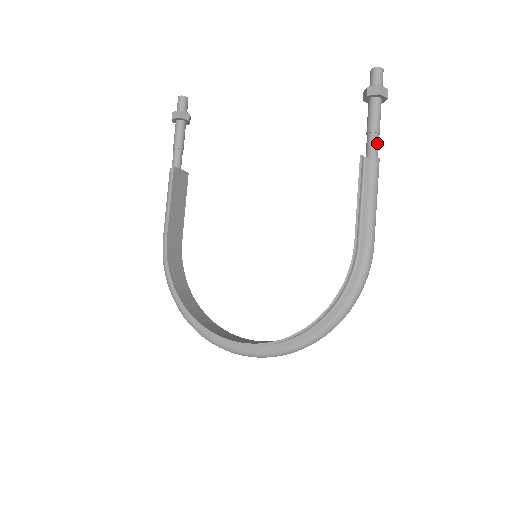
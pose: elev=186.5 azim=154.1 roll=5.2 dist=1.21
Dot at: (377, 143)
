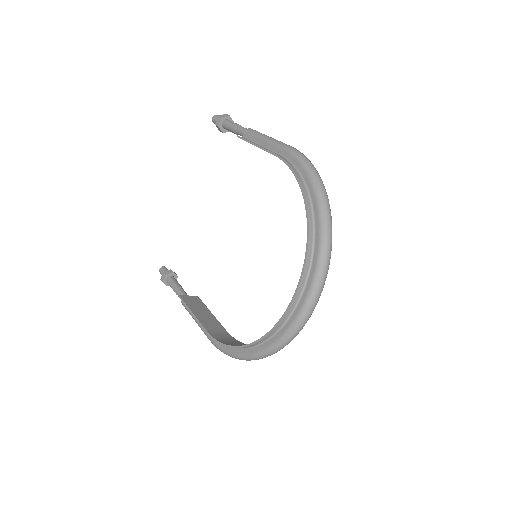
Dot at: (243, 128)
